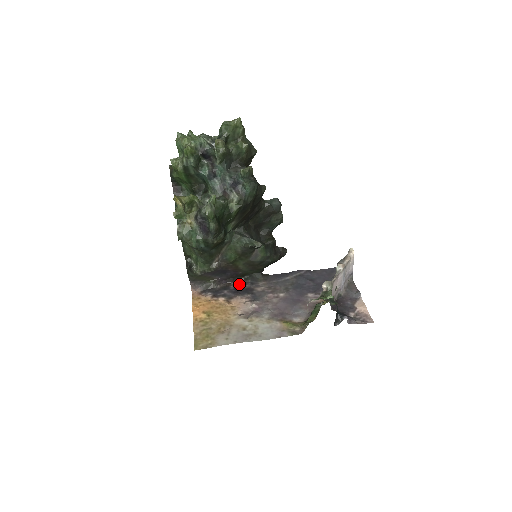
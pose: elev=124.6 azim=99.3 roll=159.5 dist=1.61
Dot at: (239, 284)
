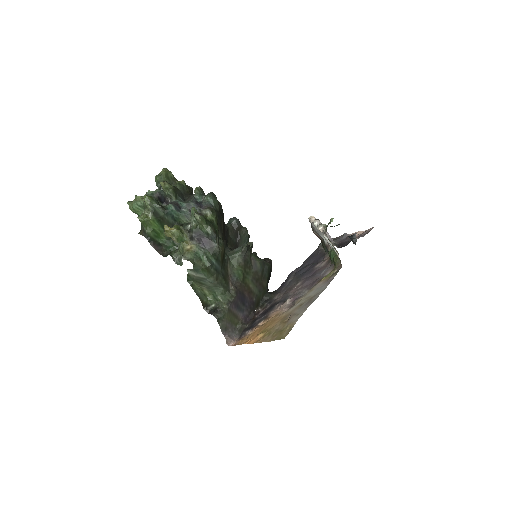
Dot at: (261, 312)
